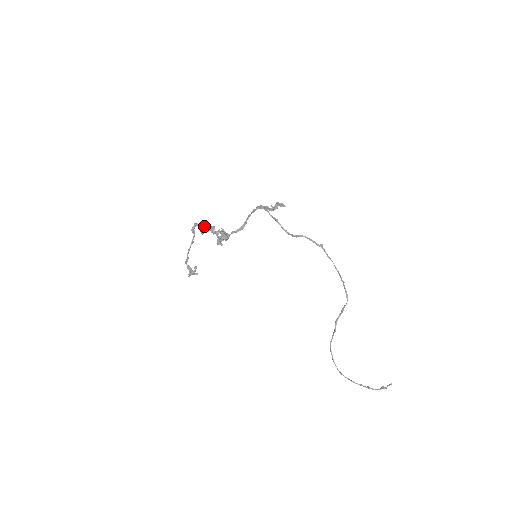
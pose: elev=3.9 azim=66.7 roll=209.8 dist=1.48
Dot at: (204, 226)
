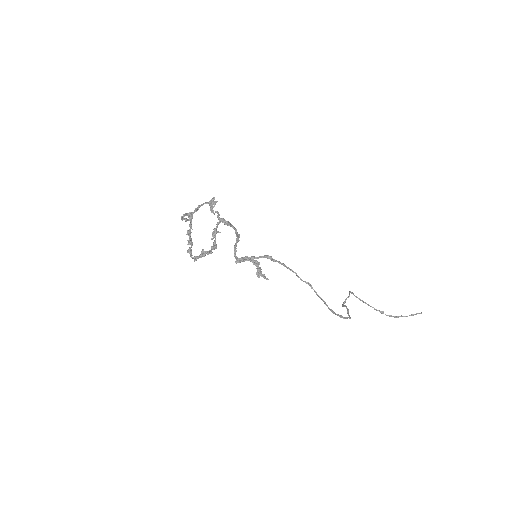
Dot at: (190, 227)
